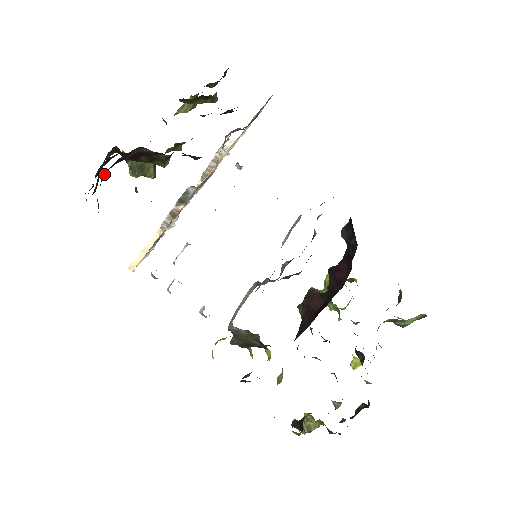
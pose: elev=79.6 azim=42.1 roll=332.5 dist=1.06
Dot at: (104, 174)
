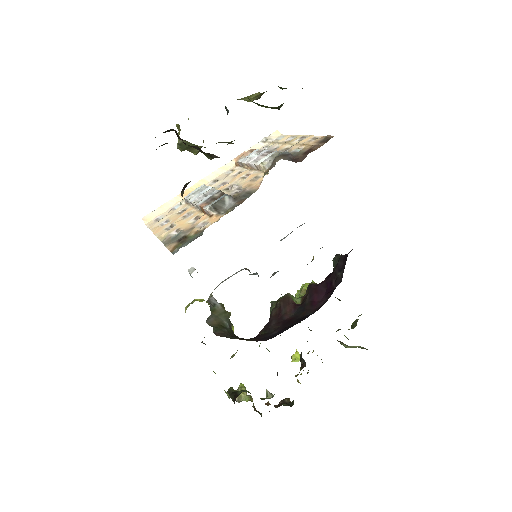
Dot at: occluded
